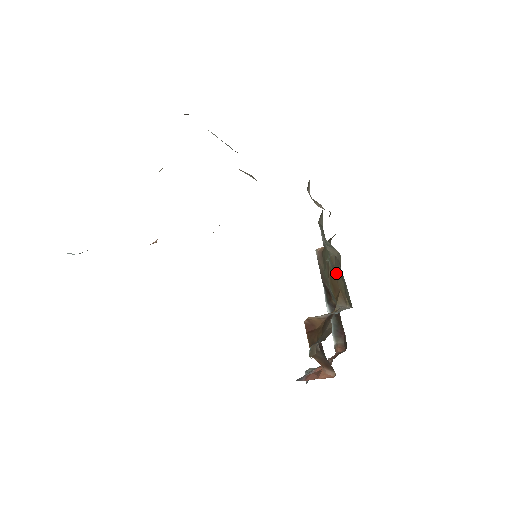
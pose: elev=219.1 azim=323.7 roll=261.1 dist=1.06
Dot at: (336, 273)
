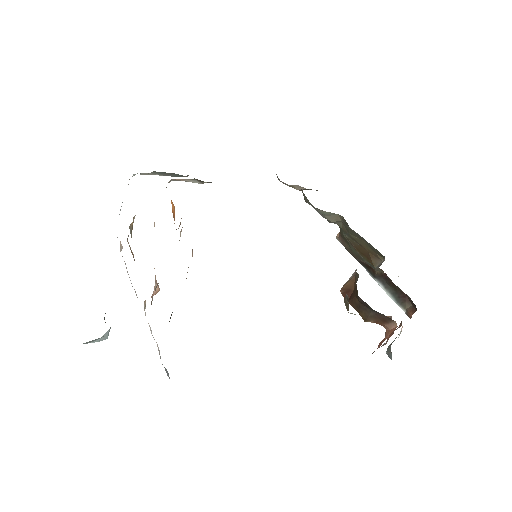
Dot at: (354, 238)
